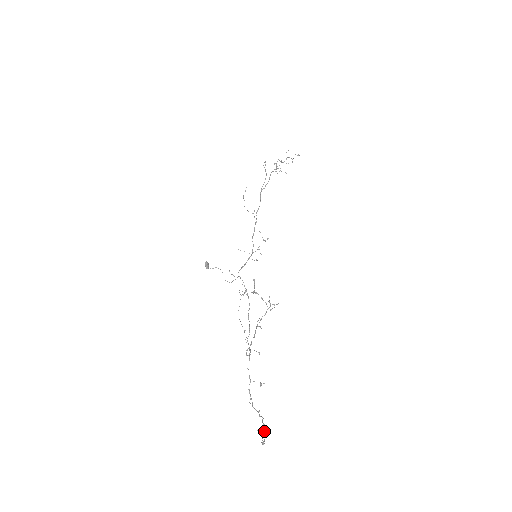
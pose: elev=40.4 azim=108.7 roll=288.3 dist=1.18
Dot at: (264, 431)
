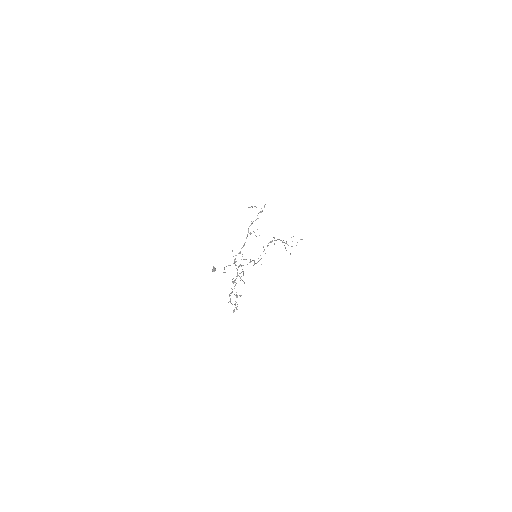
Dot at: occluded
